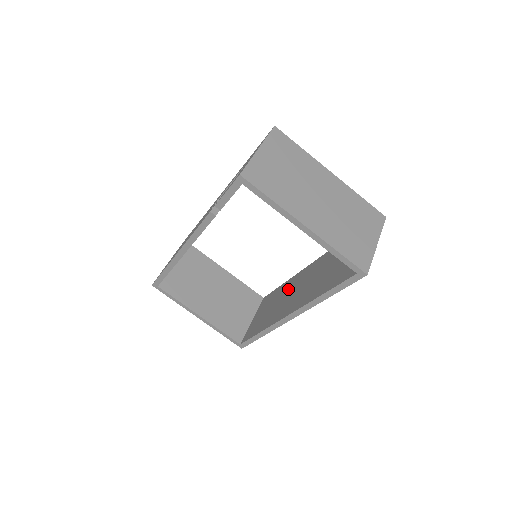
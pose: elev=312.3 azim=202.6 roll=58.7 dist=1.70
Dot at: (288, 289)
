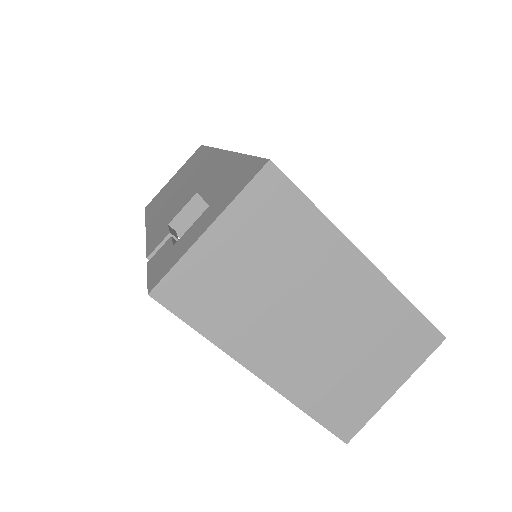
Dot at: occluded
